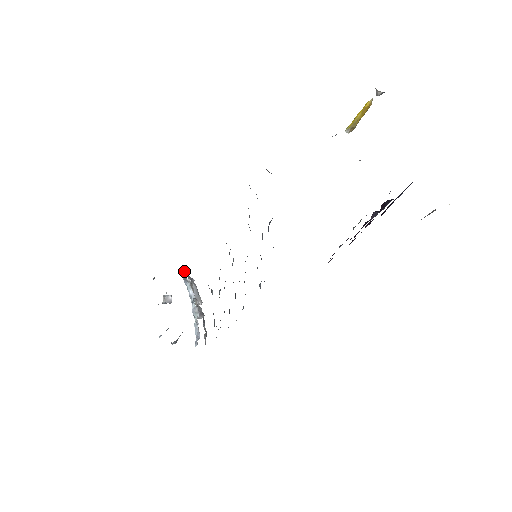
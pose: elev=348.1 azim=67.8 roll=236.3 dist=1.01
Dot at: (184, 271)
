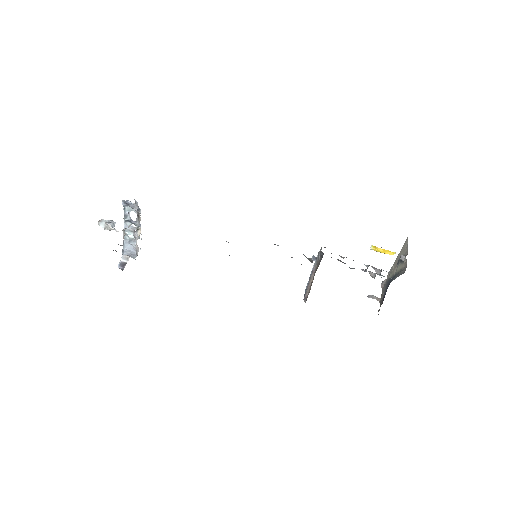
Dot at: (137, 205)
